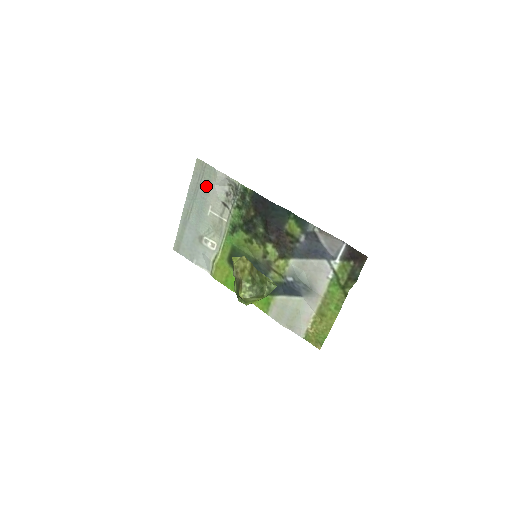
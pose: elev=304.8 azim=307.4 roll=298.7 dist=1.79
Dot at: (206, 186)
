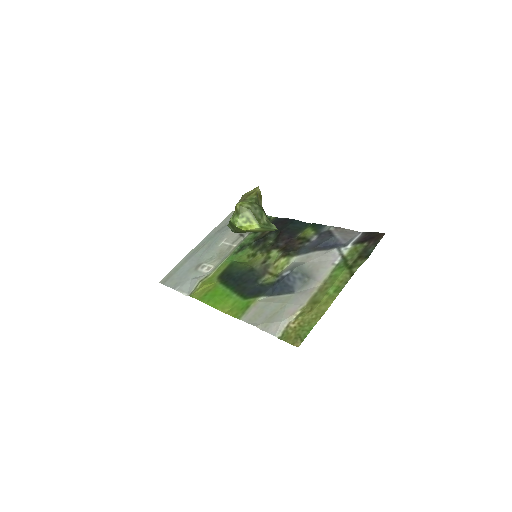
Dot at: occluded
